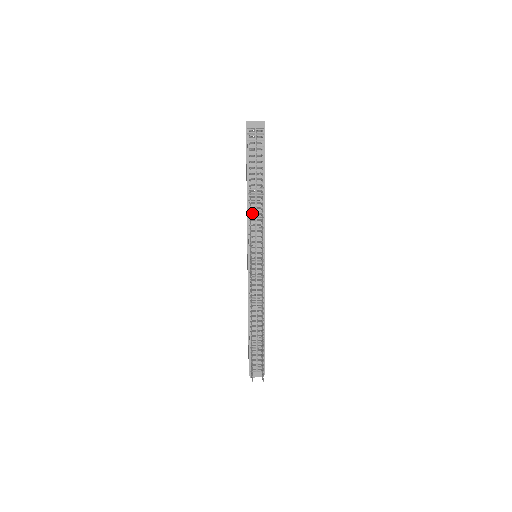
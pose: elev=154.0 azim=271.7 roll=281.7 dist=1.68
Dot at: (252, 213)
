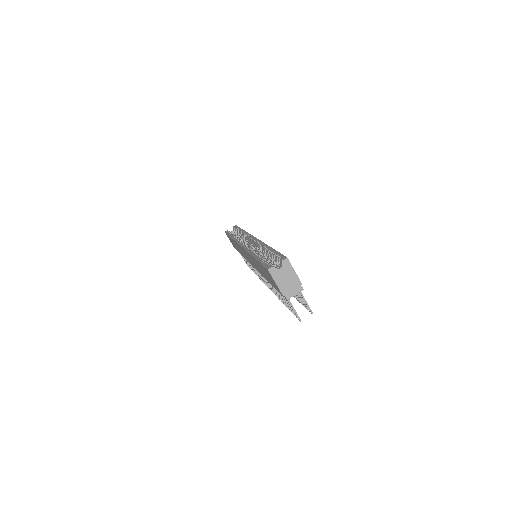
Dot at: occluded
